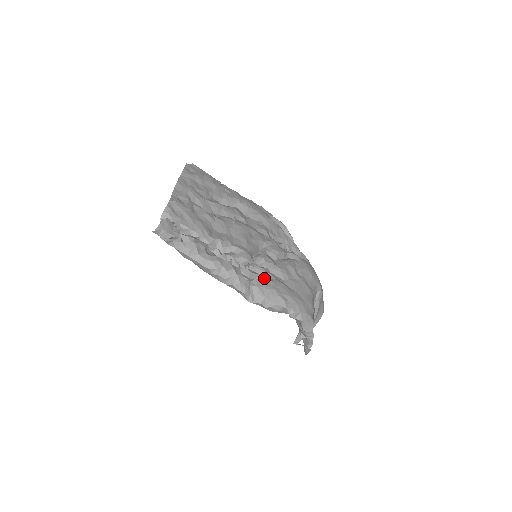
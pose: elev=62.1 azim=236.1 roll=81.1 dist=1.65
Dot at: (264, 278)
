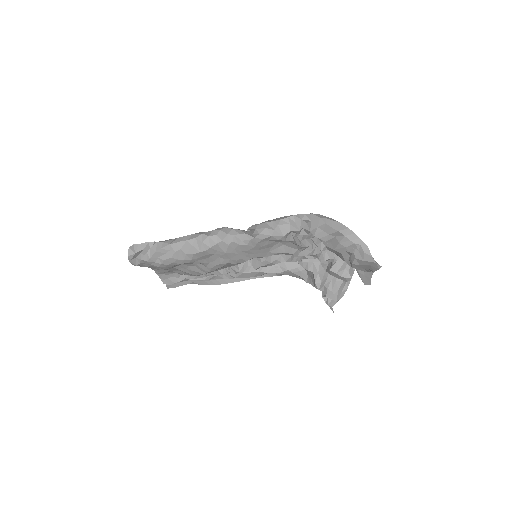
Dot at: occluded
